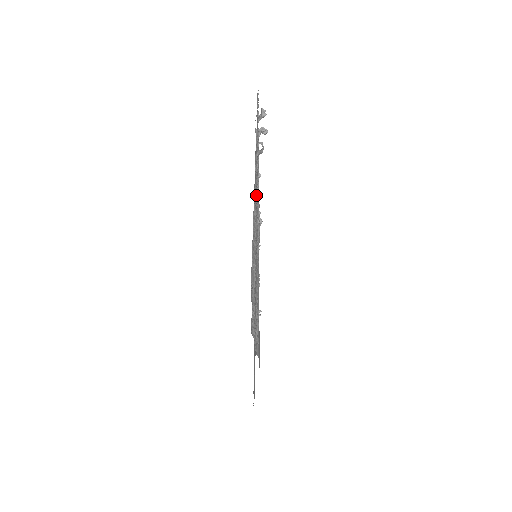
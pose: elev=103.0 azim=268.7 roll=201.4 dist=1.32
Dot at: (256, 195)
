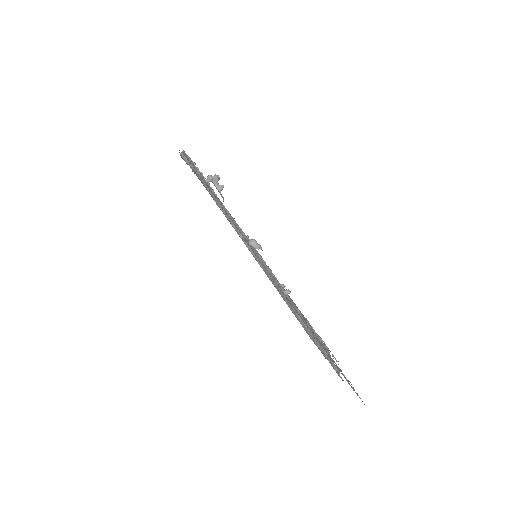
Dot at: occluded
